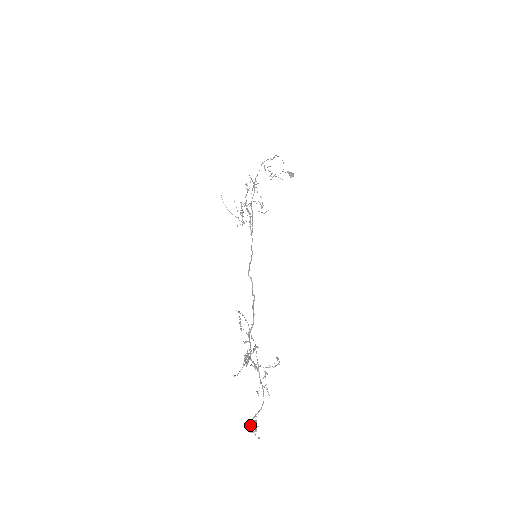
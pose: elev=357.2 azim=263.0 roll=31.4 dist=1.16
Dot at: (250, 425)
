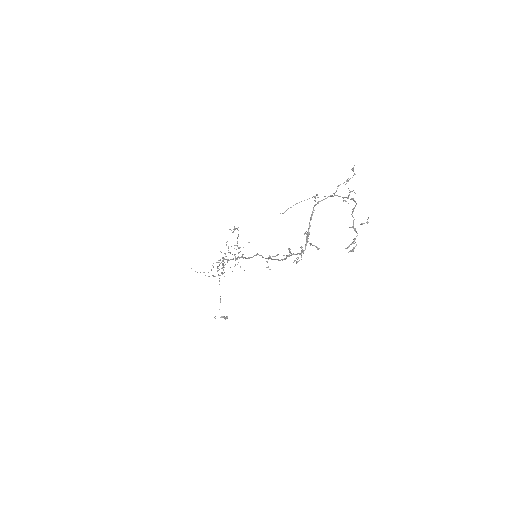
Dot at: occluded
